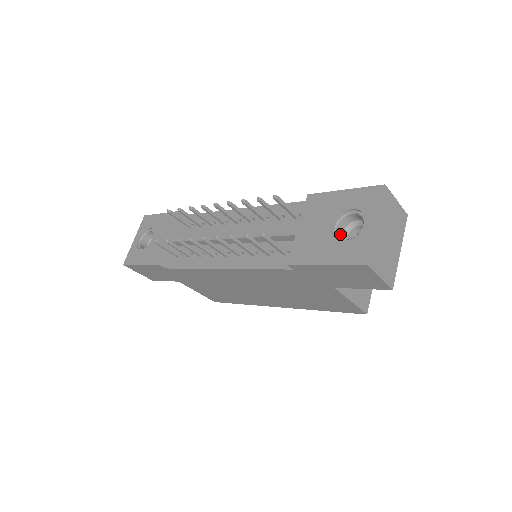
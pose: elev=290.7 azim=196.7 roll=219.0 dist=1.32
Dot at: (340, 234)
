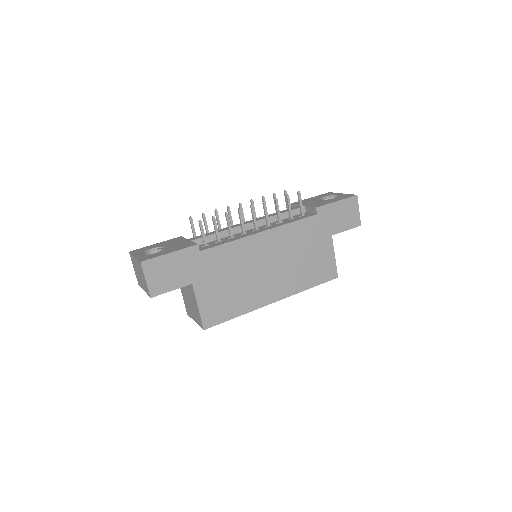
Dot at: occluded
